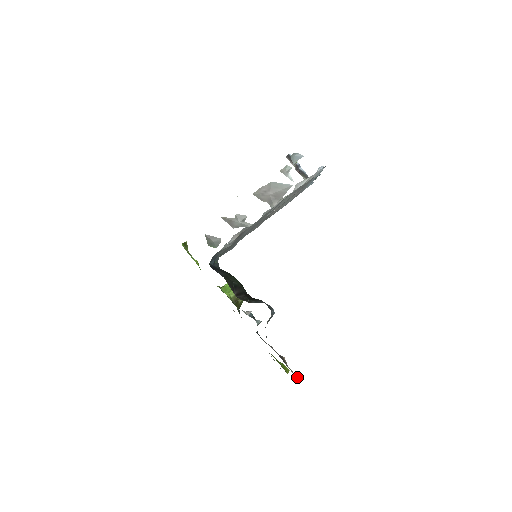
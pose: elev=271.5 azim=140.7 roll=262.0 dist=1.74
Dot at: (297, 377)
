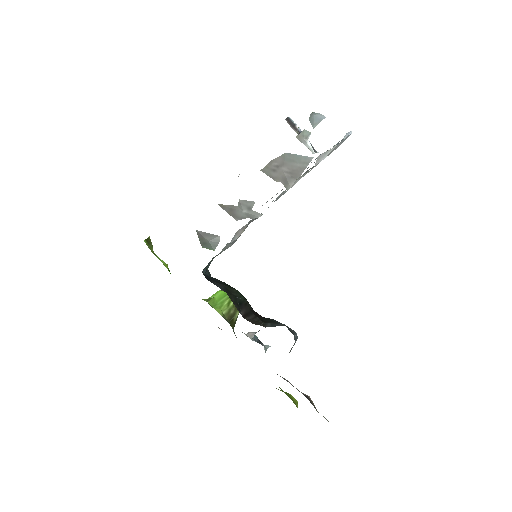
Dot at: occluded
